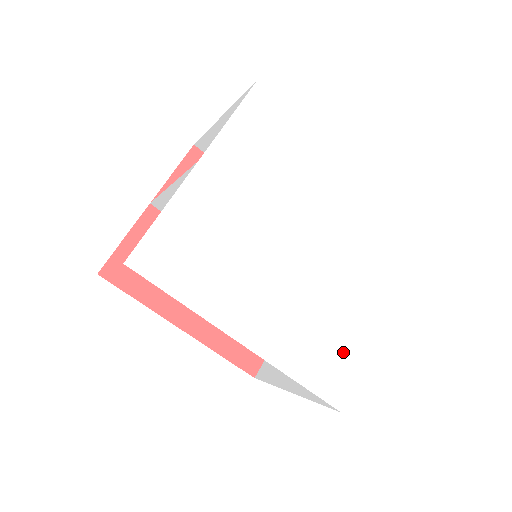
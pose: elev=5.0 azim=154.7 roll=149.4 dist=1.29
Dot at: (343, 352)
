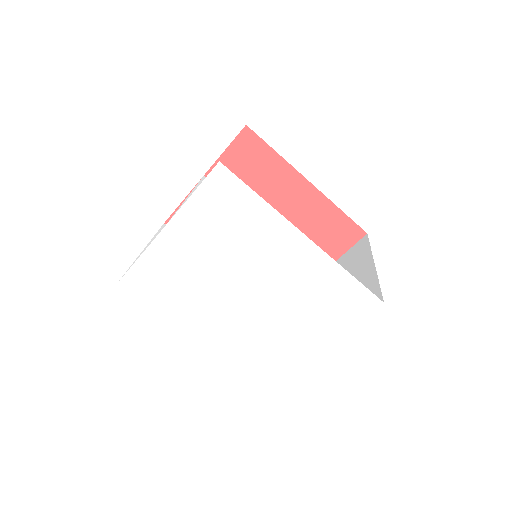
Dot at: (274, 363)
